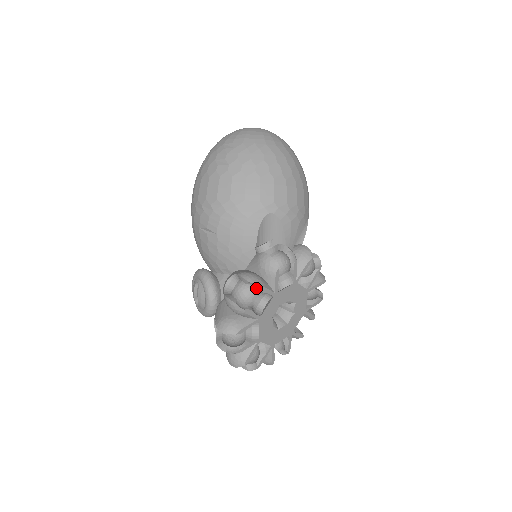
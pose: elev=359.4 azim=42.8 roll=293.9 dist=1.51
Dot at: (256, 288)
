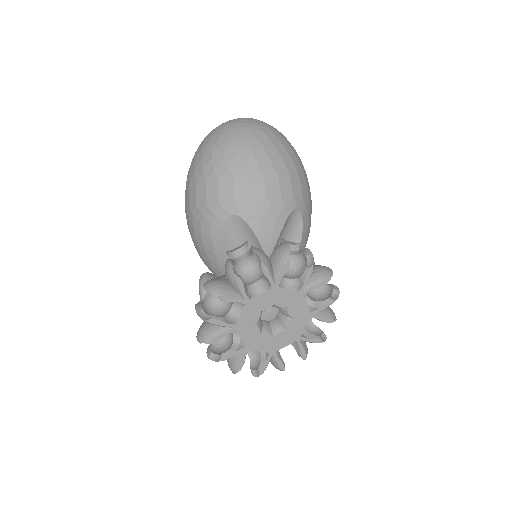
Dot at: (218, 297)
